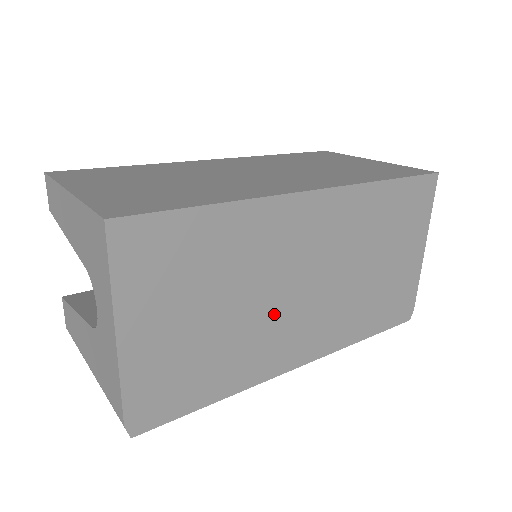
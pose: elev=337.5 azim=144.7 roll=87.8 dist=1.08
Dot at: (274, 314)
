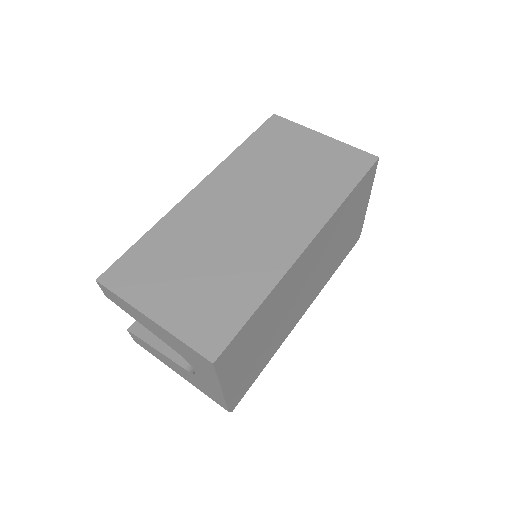
Dot at: (290, 312)
